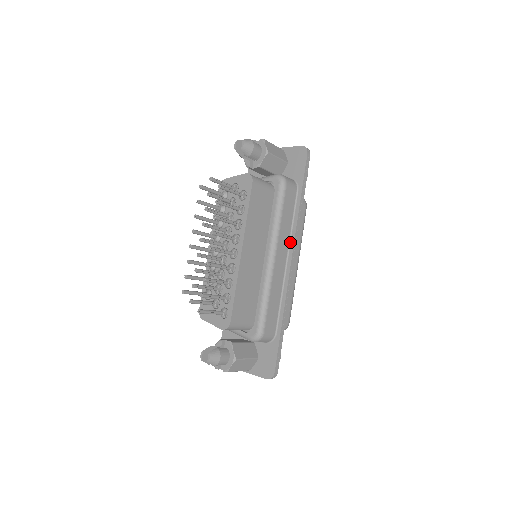
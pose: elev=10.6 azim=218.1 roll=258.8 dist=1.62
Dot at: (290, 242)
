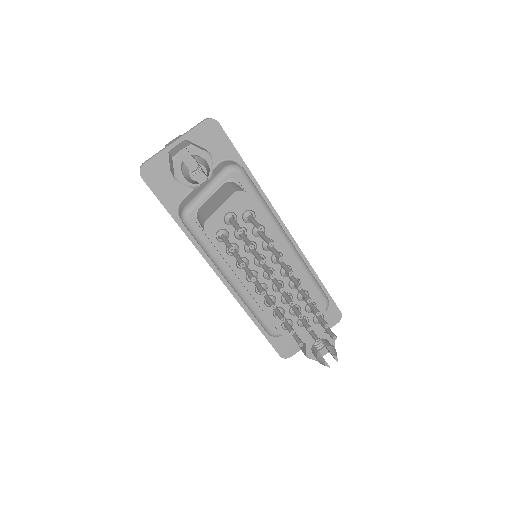
Dot at: occluded
